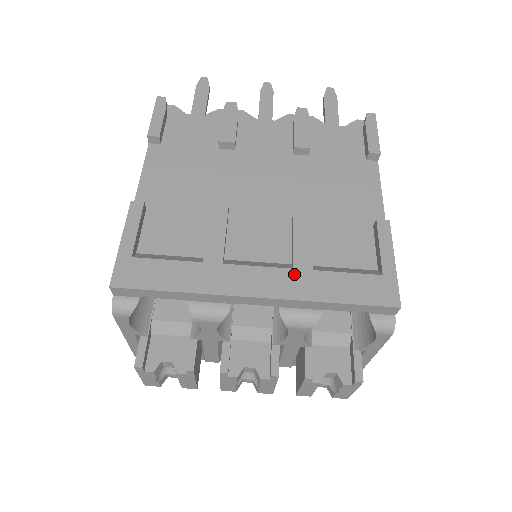
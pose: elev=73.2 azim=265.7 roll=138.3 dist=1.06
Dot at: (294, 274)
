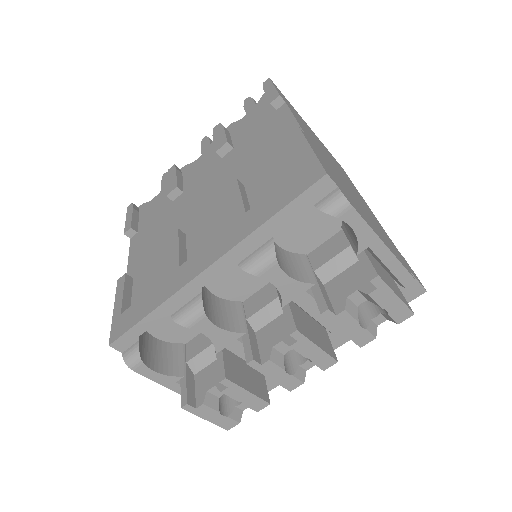
Dot at: (232, 228)
